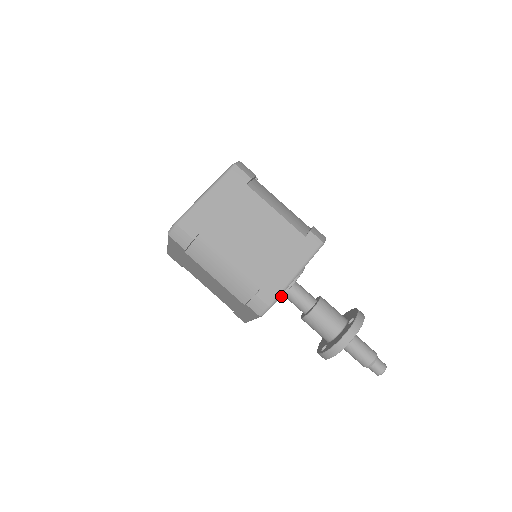
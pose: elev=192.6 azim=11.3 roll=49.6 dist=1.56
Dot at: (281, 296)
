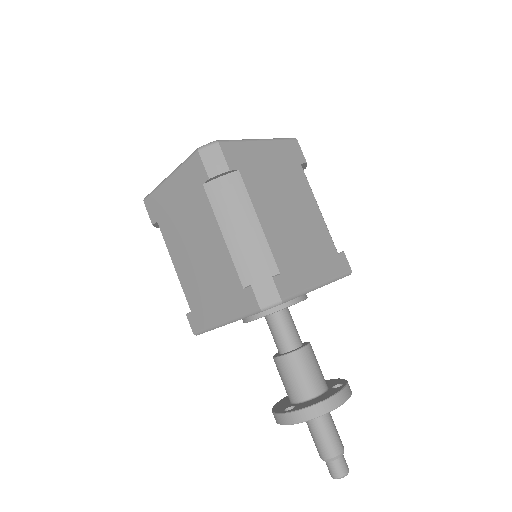
Dot at: (277, 310)
